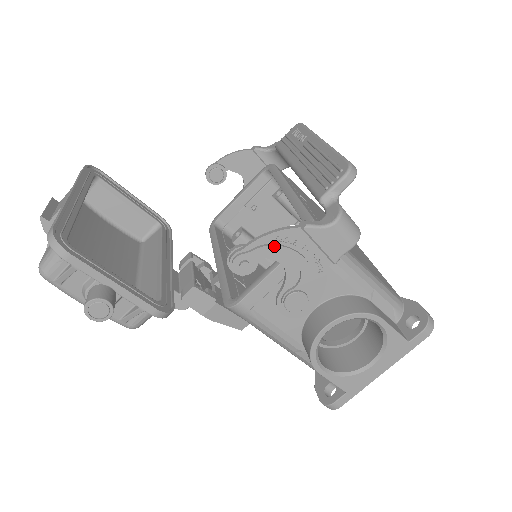
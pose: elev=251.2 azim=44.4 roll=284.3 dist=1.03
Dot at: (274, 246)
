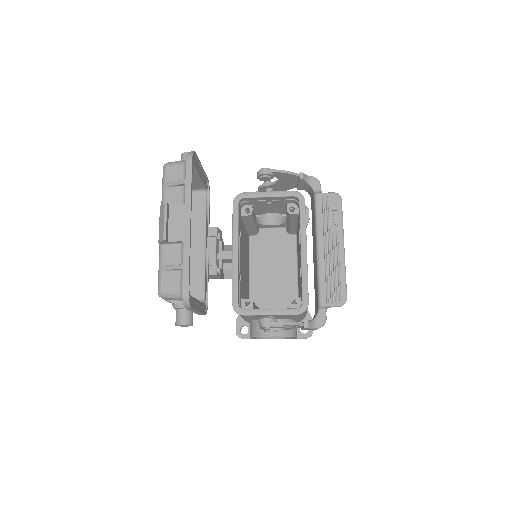
Dot at: (287, 327)
